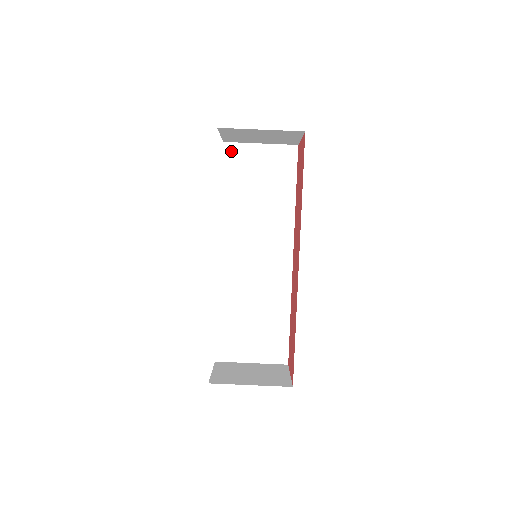
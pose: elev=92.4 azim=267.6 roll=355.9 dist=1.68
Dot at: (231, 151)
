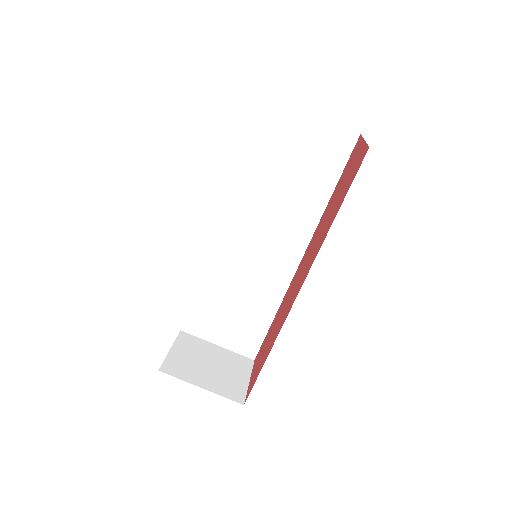
Dot at: (274, 111)
